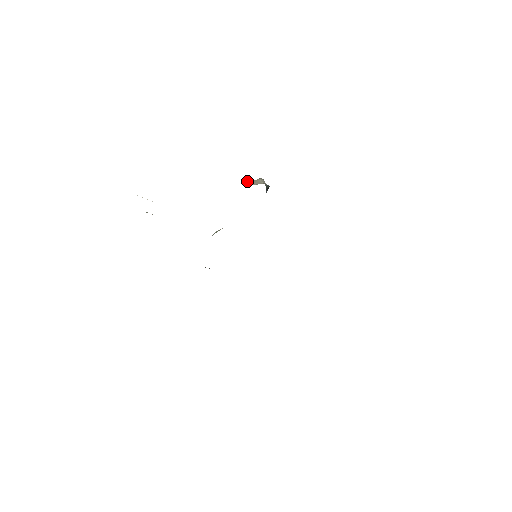
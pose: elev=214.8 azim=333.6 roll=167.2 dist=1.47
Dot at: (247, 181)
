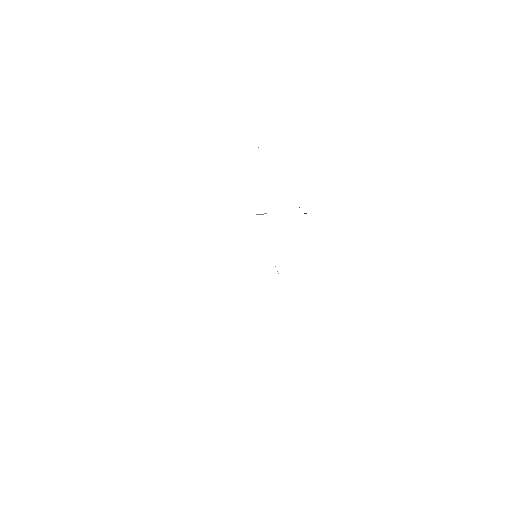
Dot at: occluded
